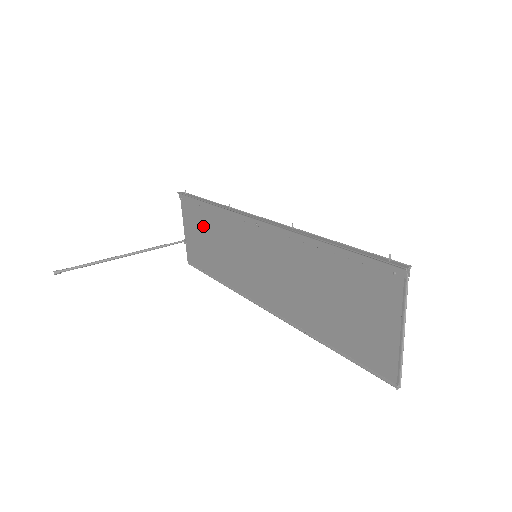
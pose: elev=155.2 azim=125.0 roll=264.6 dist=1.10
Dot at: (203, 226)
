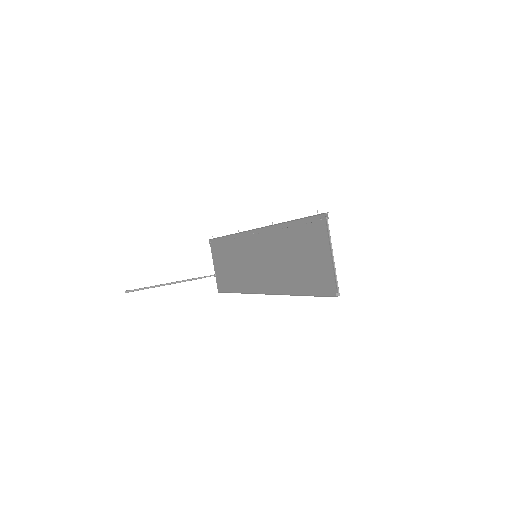
Dot at: (225, 255)
